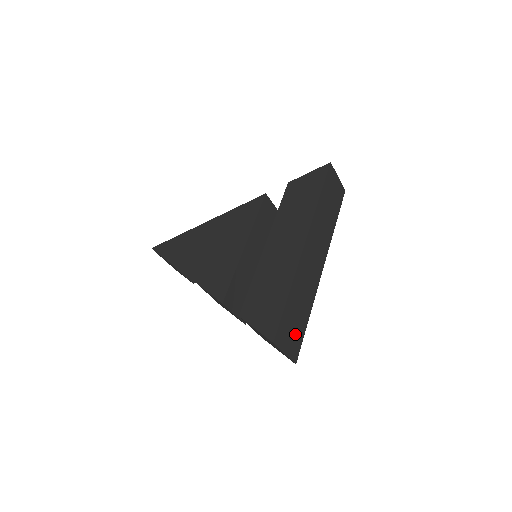
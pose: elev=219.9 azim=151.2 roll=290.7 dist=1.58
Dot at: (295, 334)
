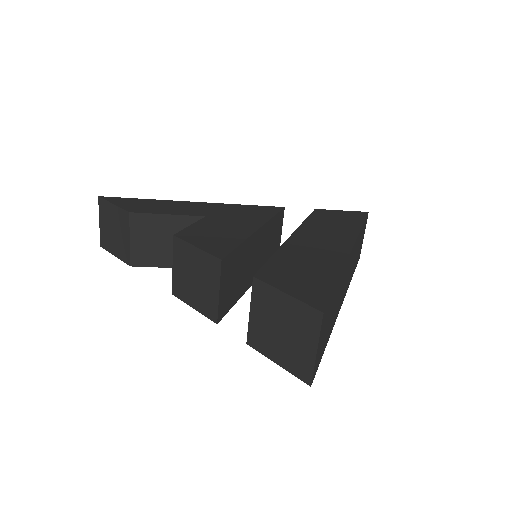
Dot at: (323, 340)
